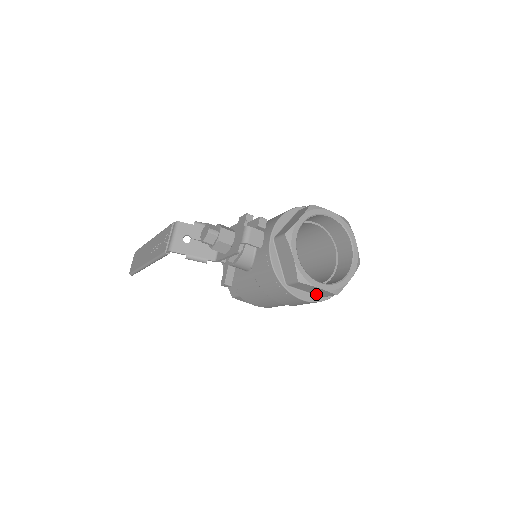
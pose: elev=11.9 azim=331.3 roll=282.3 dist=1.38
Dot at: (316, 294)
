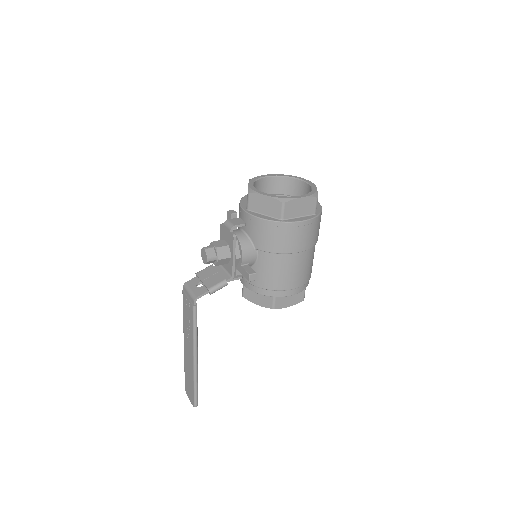
Dot at: (308, 214)
